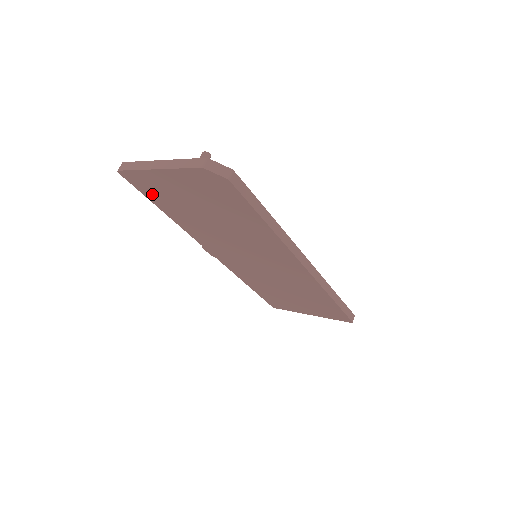
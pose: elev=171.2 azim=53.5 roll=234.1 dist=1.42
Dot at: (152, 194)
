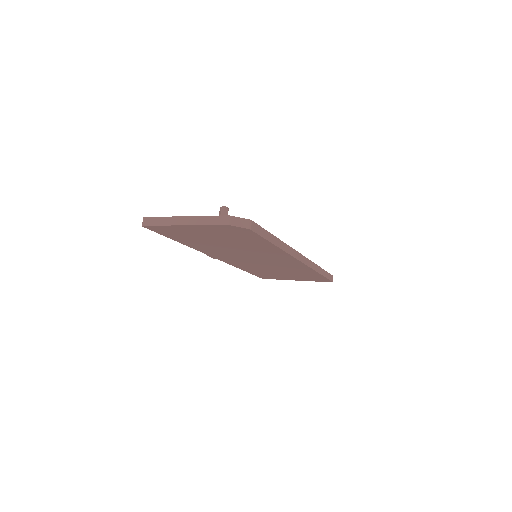
Dot at: (171, 235)
